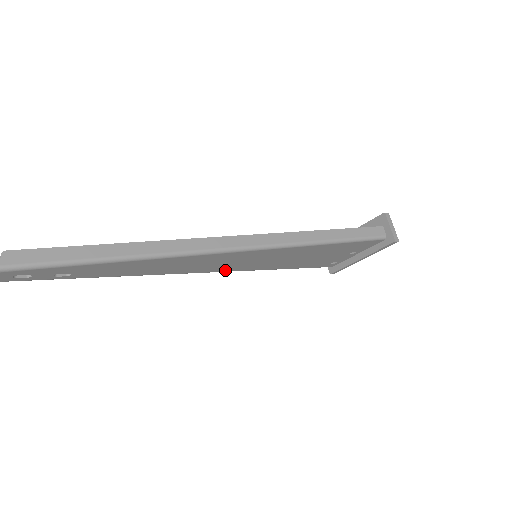
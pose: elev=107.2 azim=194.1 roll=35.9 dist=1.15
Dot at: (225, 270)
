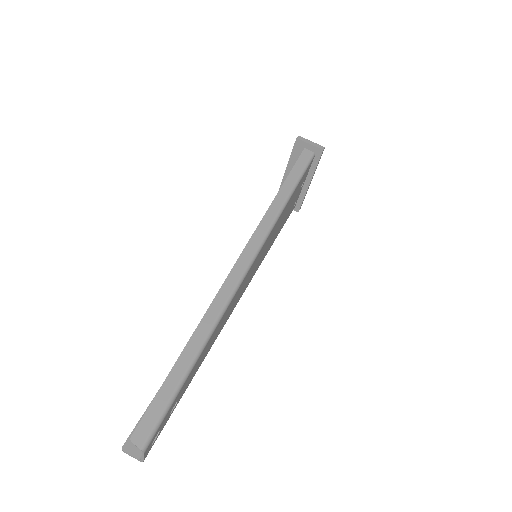
Dot at: (247, 286)
